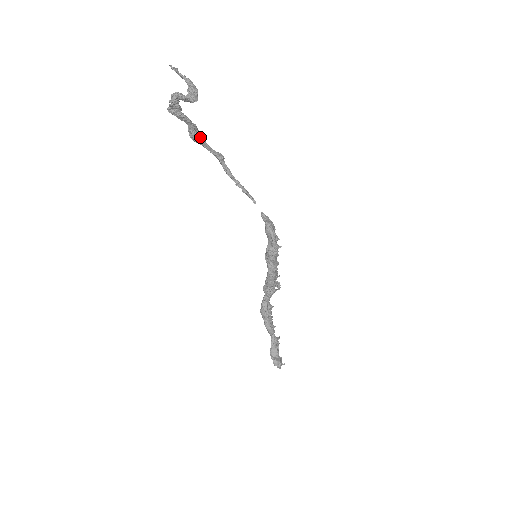
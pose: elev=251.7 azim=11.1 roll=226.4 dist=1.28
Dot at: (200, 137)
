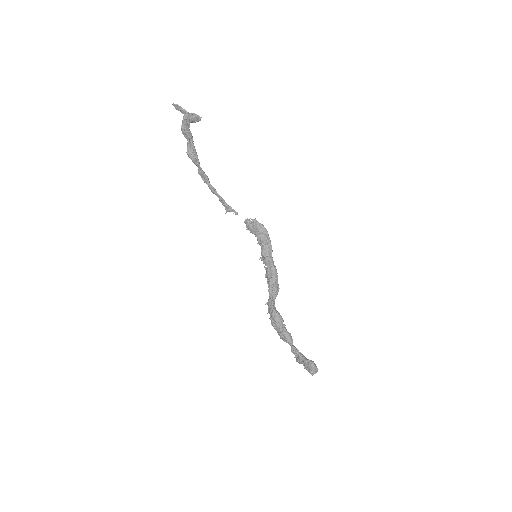
Dot at: (194, 159)
